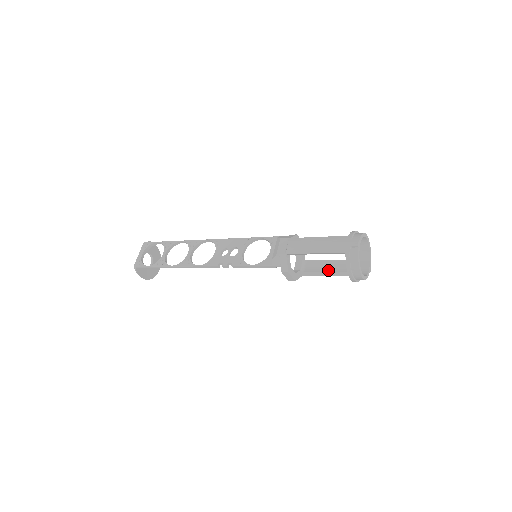
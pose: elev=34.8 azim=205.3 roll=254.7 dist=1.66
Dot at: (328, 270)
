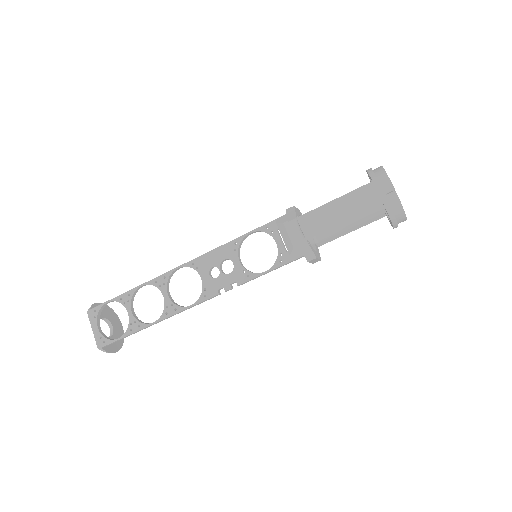
Dot at: (348, 226)
